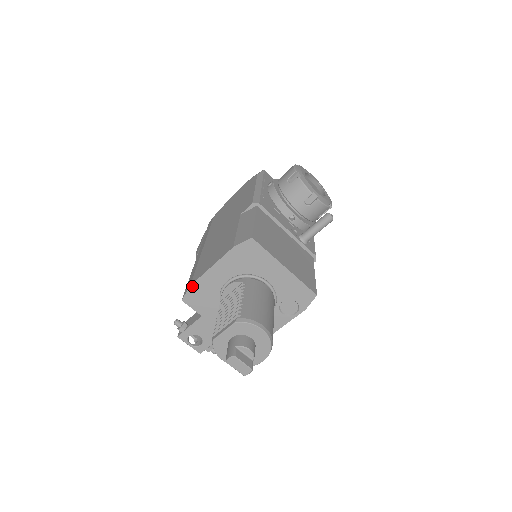
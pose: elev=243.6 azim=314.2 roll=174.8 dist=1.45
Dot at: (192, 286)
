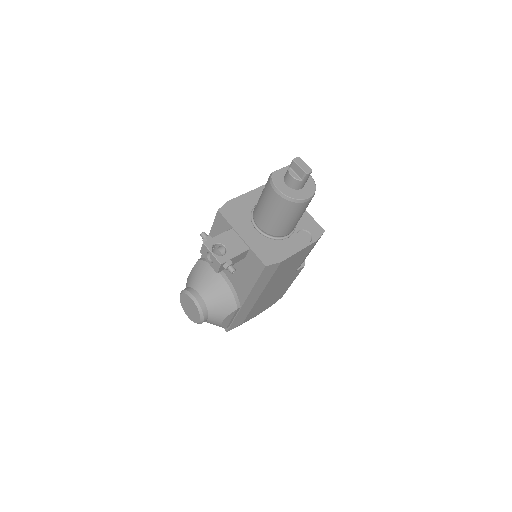
Dot at: (230, 202)
